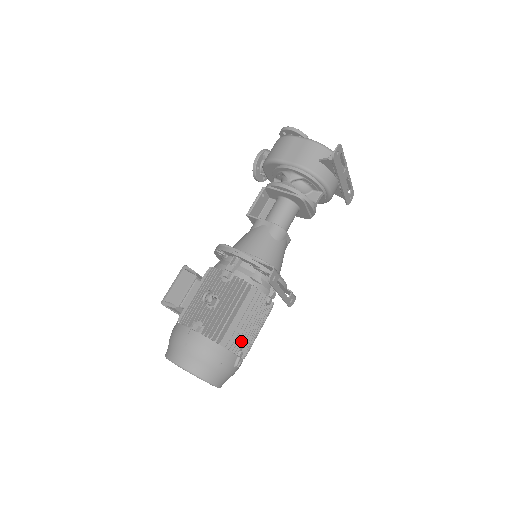
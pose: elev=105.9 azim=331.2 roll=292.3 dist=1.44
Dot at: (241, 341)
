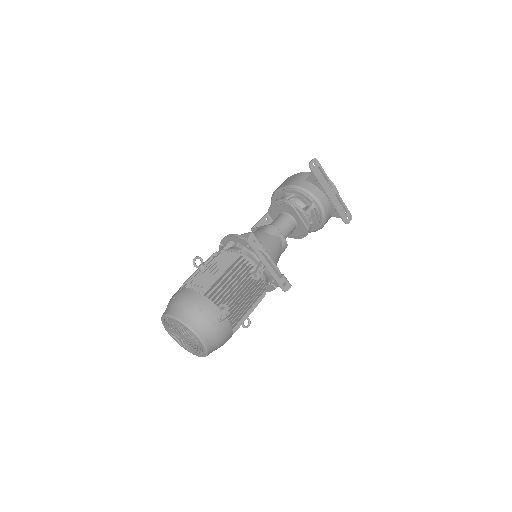
Dot at: (223, 295)
